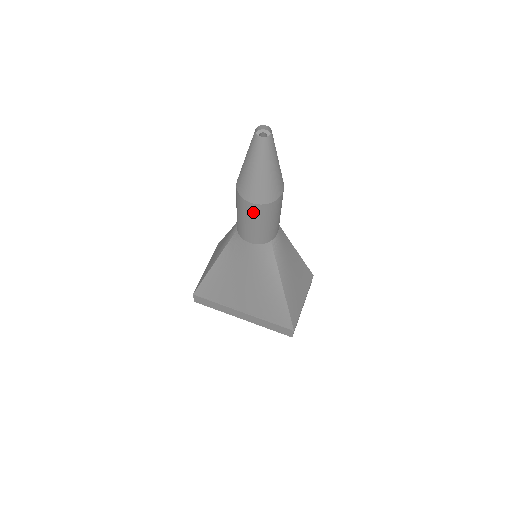
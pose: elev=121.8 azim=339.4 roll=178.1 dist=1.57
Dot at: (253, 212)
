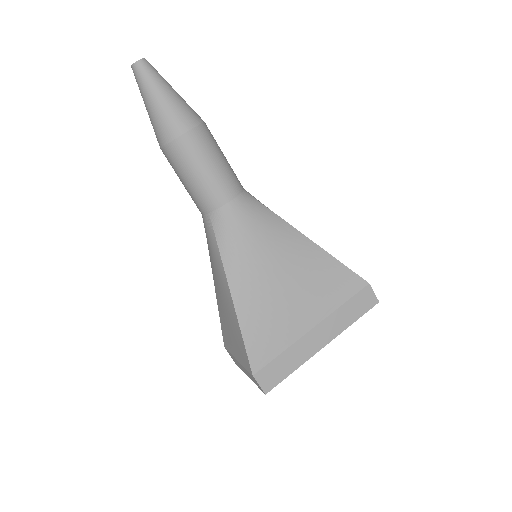
Dot at: (198, 144)
